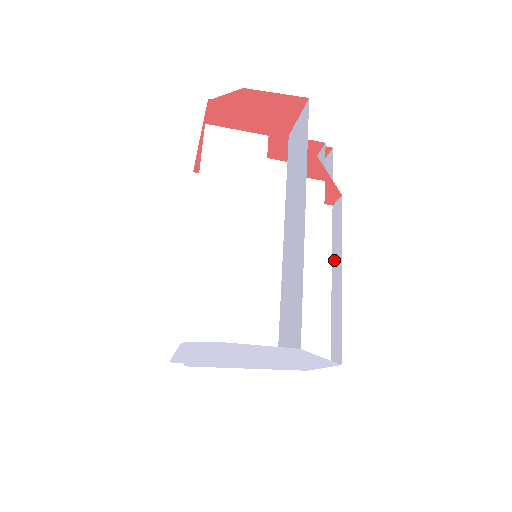
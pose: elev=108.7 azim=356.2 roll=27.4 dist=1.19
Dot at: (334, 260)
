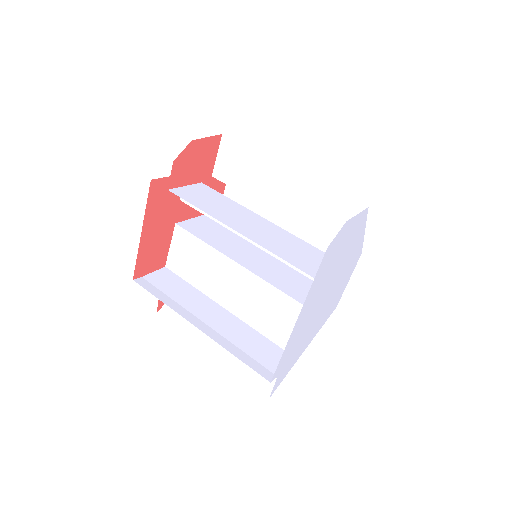
Dot at: occluded
